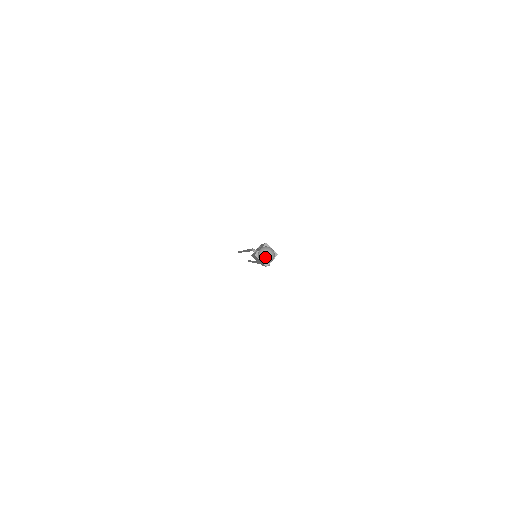
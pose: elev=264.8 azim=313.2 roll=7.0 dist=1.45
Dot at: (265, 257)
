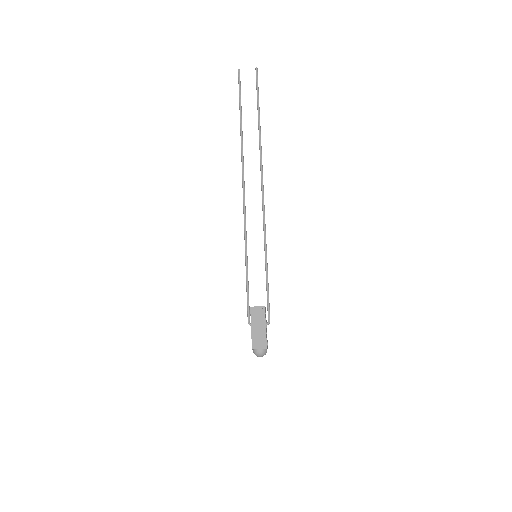
Dot at: (260, 356)
